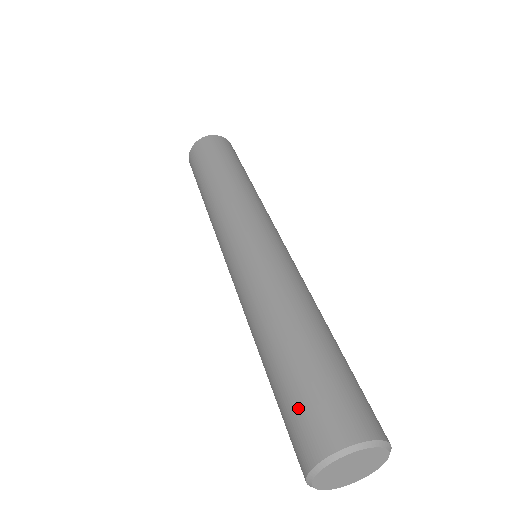
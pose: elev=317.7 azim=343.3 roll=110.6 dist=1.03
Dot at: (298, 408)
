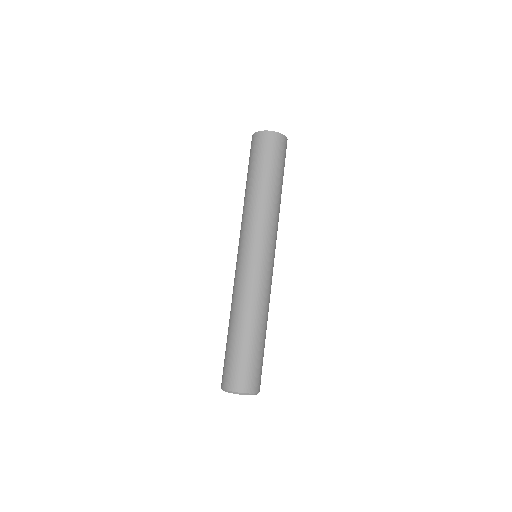
Dot at: (231, 365)
